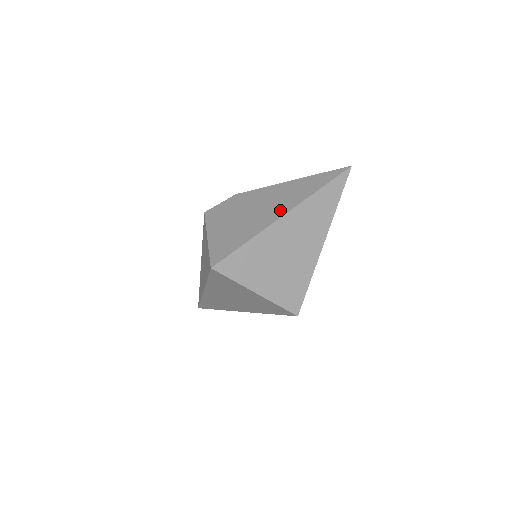
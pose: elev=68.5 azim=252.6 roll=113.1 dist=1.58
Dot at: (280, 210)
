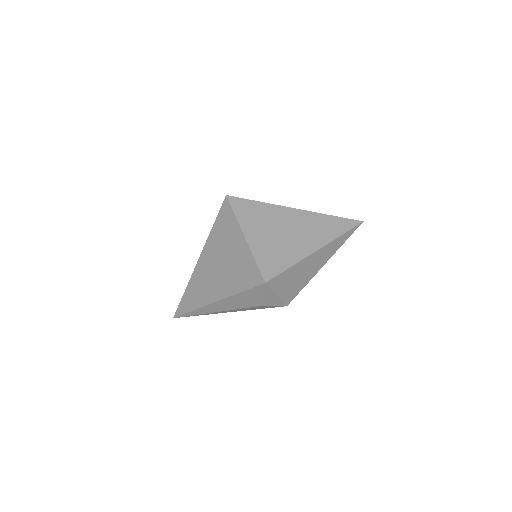
Dot at: occluded
